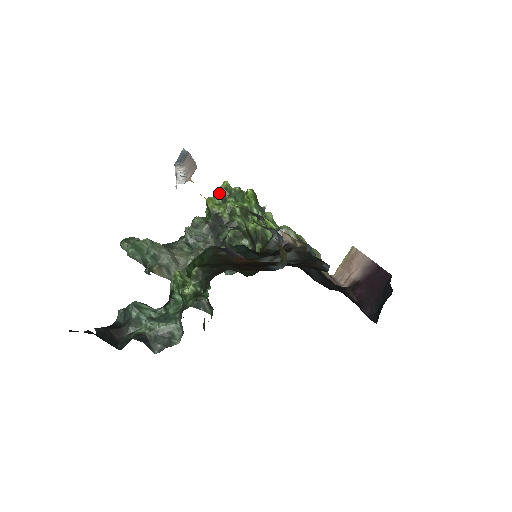
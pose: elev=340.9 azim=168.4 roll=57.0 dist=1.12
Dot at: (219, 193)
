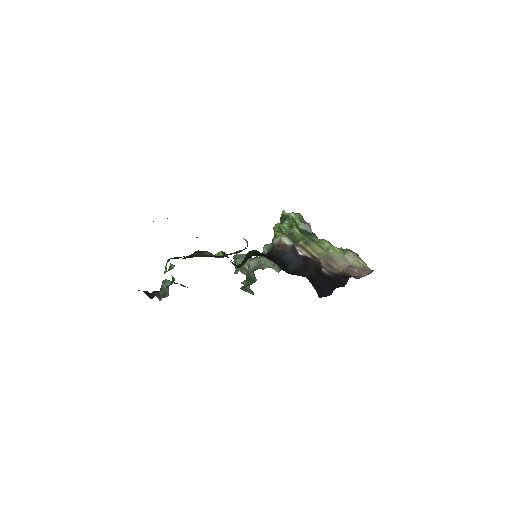
Dot at: (280, 219)
